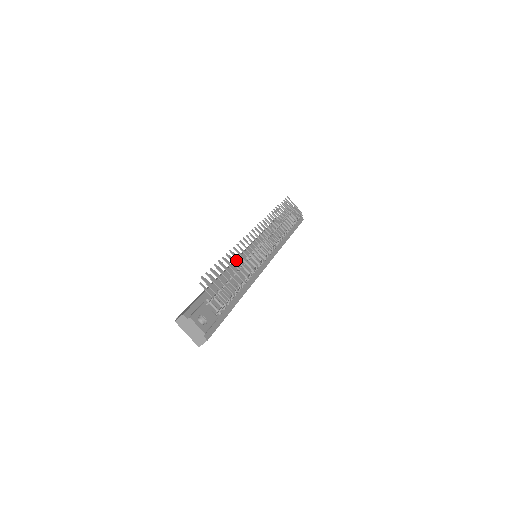
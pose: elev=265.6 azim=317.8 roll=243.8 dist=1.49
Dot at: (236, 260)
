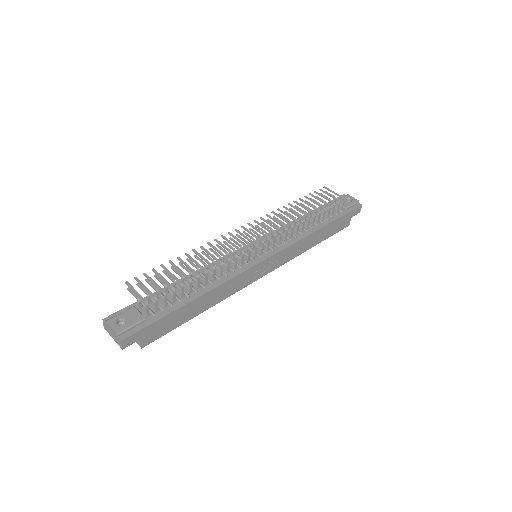
Dot at: (211, 263)
